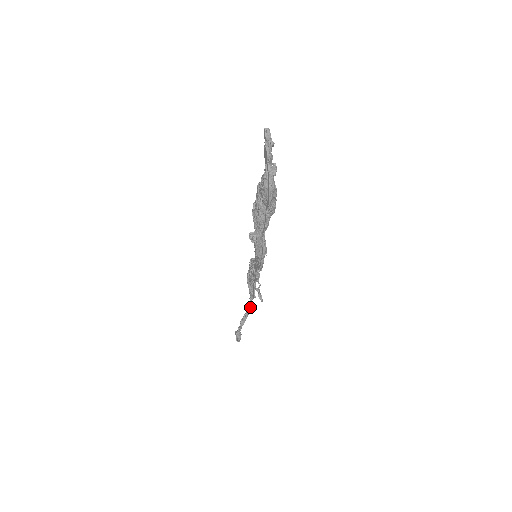
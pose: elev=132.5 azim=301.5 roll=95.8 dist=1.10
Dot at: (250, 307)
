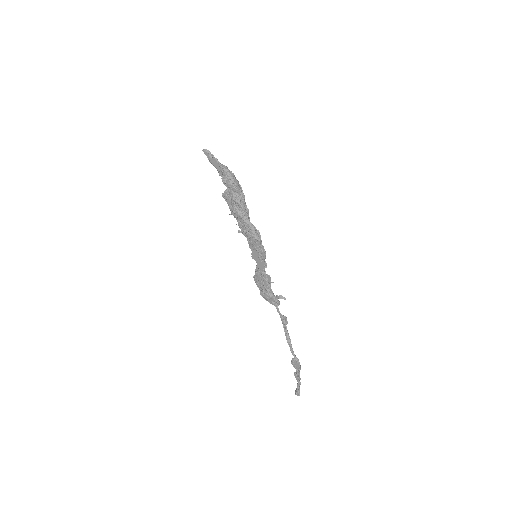
Dot at: (283, 321)
